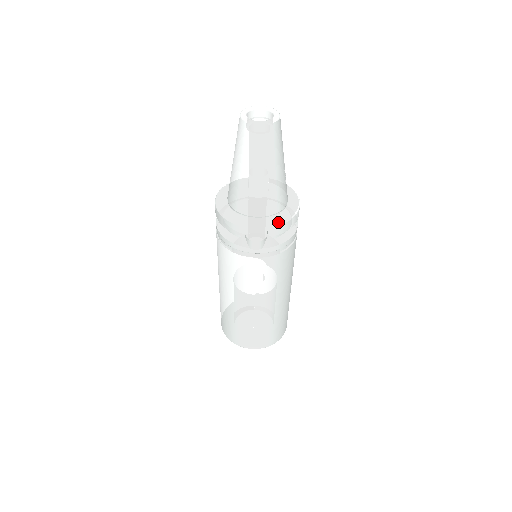
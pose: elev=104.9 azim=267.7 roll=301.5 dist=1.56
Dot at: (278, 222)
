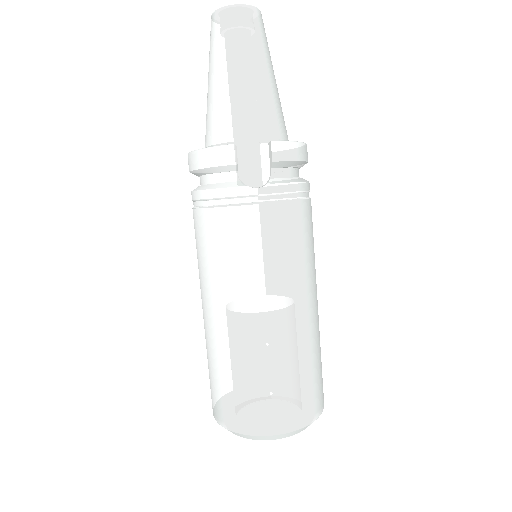
Dot at: (283, 141)
